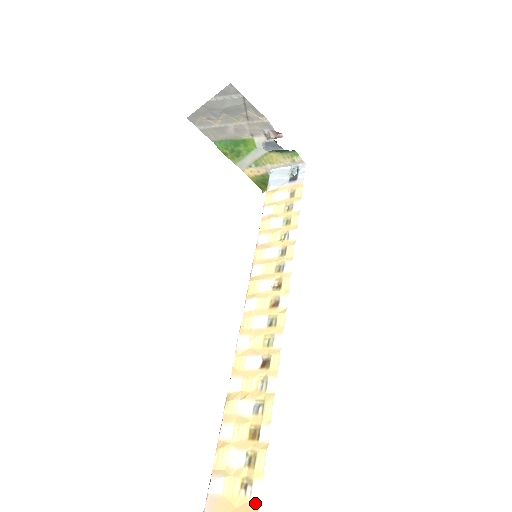
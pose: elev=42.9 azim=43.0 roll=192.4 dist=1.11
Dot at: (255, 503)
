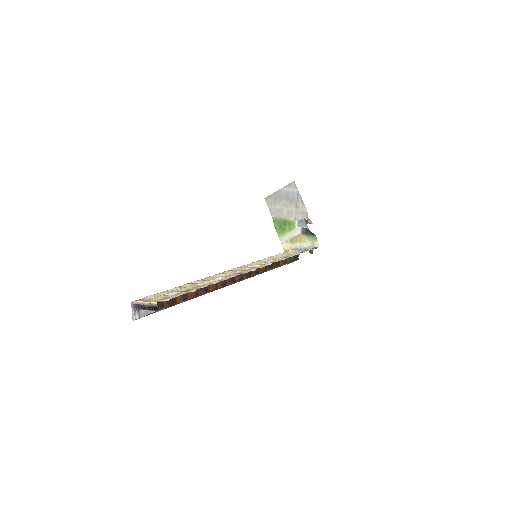
Dot at: (164, 301)
